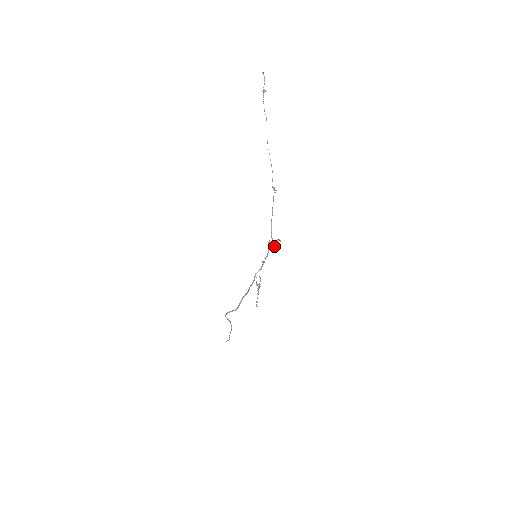
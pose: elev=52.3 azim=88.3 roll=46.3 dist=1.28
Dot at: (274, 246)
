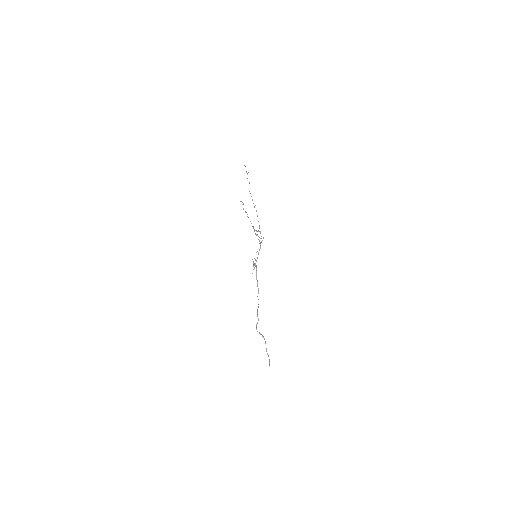
Dot at: occluded
